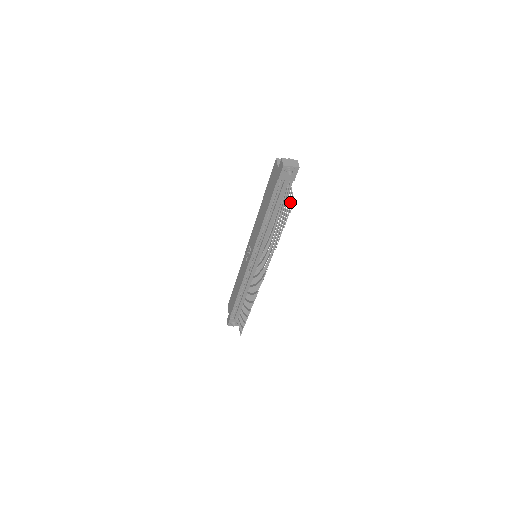
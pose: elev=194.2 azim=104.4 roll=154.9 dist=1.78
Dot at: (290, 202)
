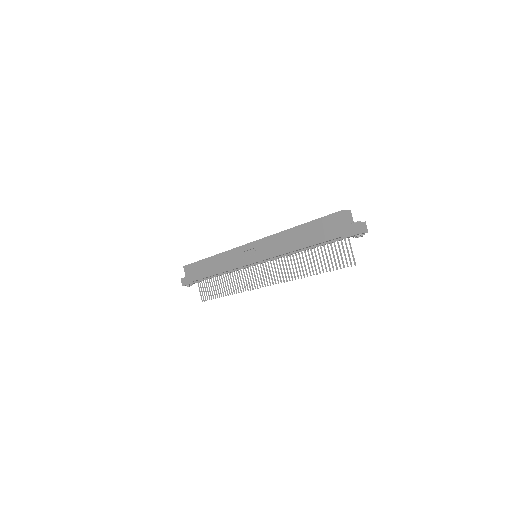
Dot at: (346, 258)
